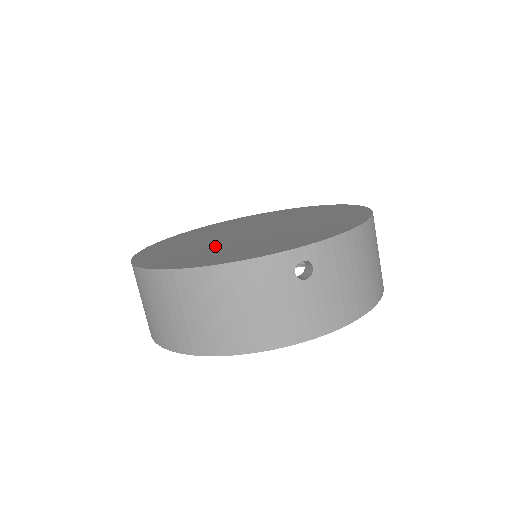
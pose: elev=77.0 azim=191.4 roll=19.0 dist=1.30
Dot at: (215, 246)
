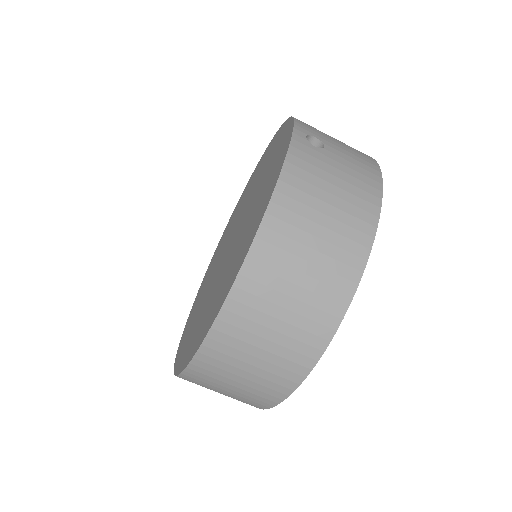
Dot at: (233, 253)
